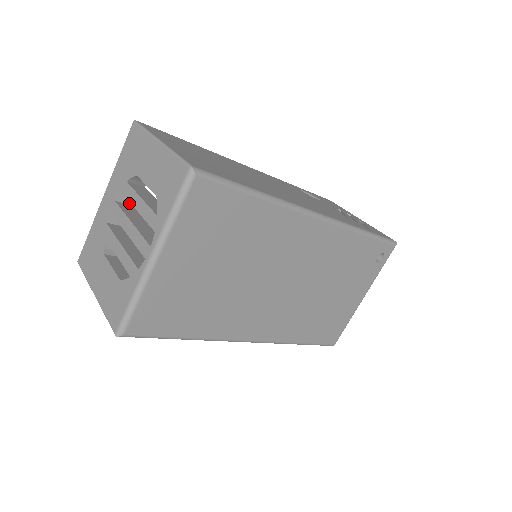
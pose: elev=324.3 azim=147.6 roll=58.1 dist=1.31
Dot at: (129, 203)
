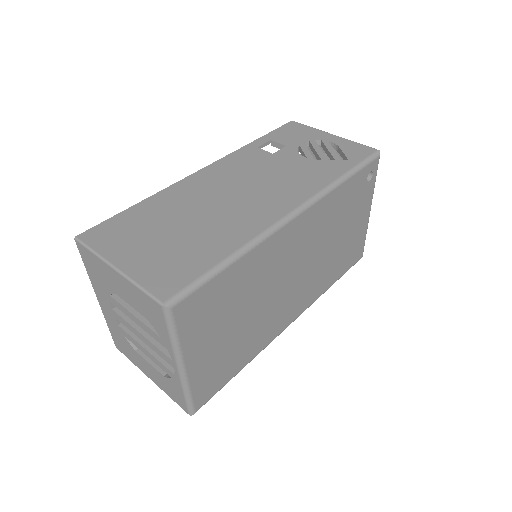
Dot at: occluded
